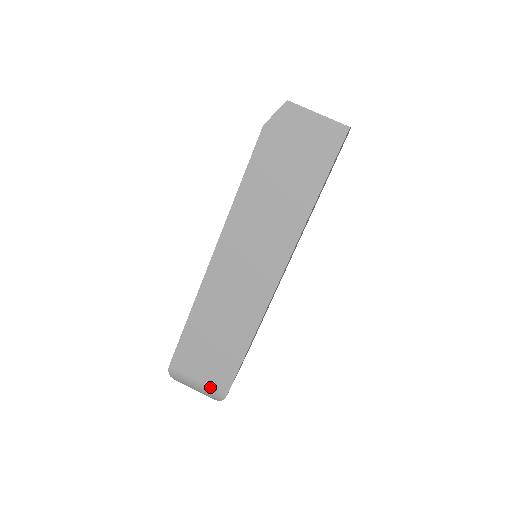
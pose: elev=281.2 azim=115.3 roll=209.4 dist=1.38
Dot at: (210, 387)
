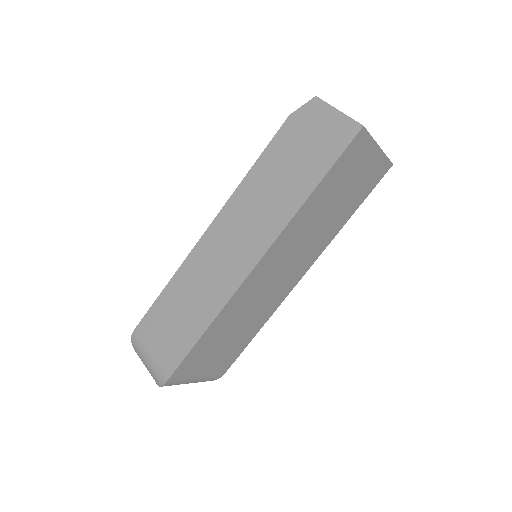
Dot at: (157, 365)
